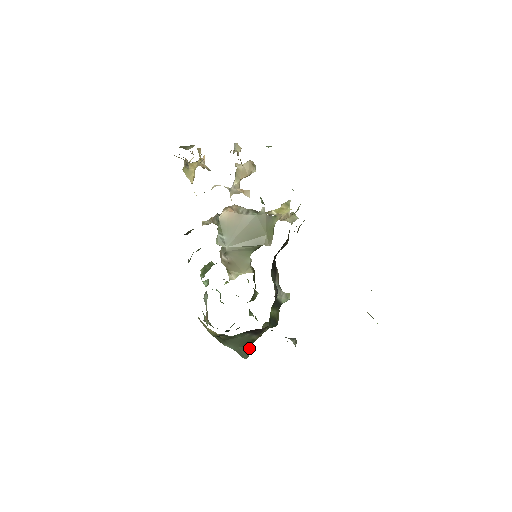
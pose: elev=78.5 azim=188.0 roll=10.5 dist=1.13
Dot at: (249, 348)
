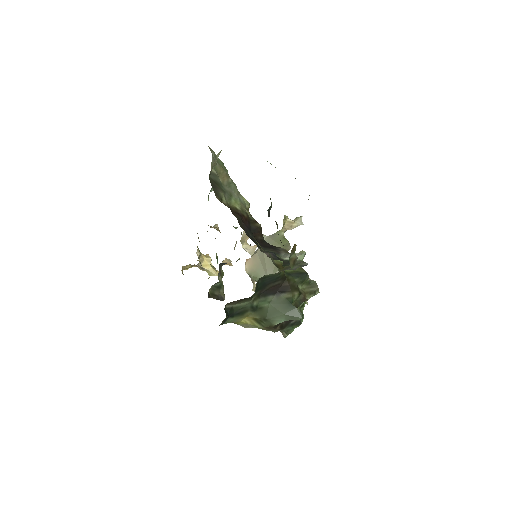
Dot at: (293, 308)
